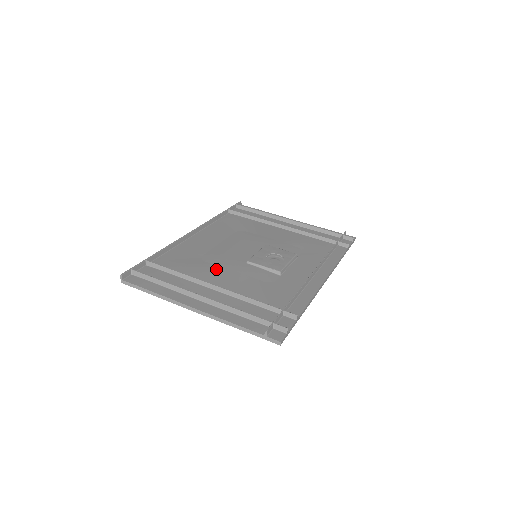
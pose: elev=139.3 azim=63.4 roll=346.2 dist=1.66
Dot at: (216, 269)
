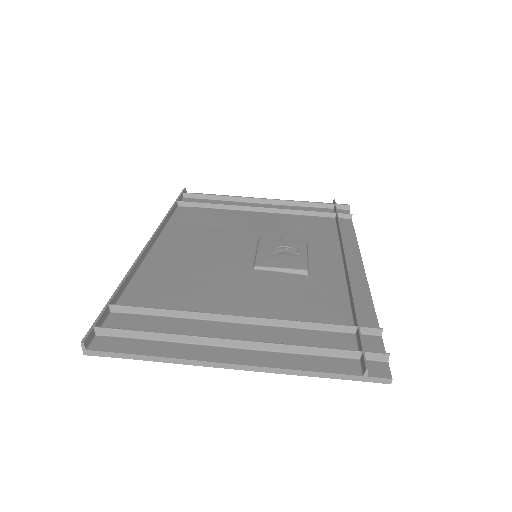
Dot at: (220, 289)
